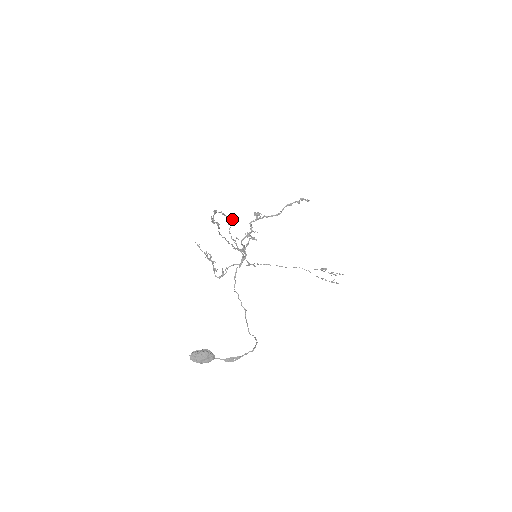
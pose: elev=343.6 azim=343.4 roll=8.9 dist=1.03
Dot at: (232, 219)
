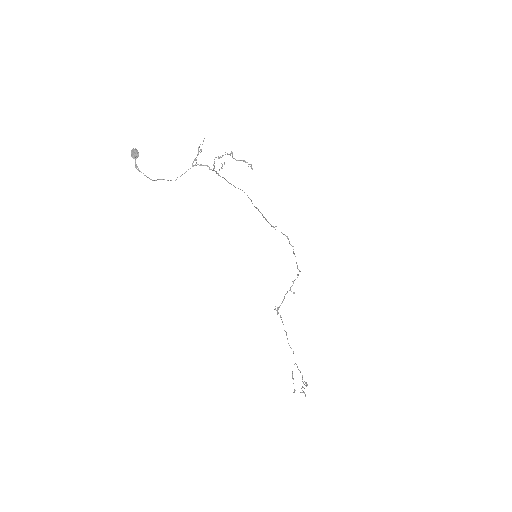
Dot at: occluded
